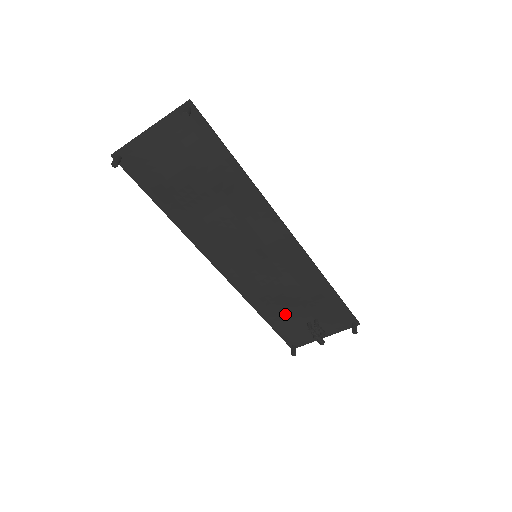
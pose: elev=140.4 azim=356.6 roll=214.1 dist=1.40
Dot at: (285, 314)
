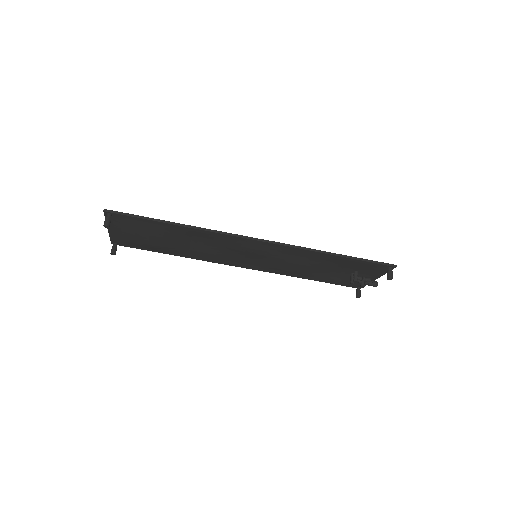
Dot at: (325, 274)
